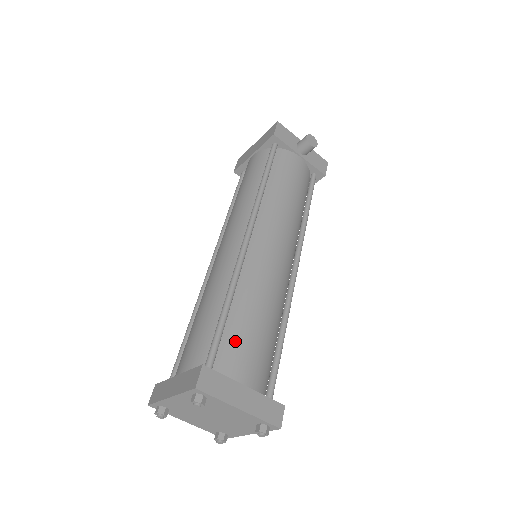
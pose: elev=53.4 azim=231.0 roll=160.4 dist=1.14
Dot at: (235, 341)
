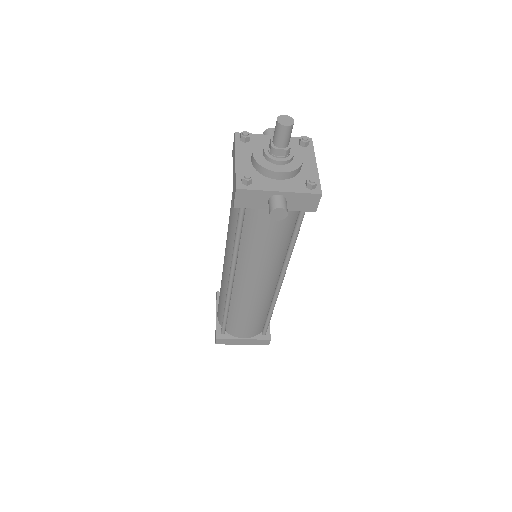
Dot at: (234, 325)
